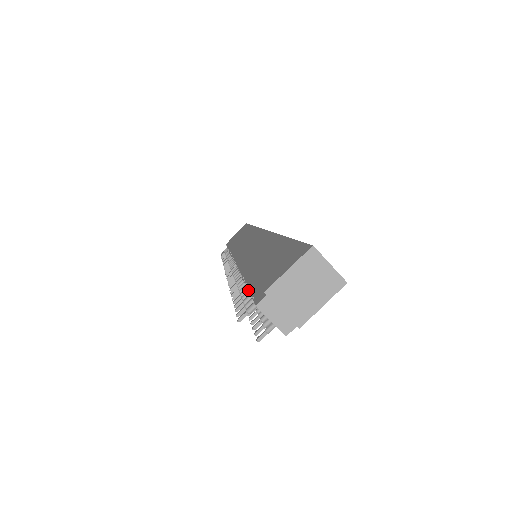
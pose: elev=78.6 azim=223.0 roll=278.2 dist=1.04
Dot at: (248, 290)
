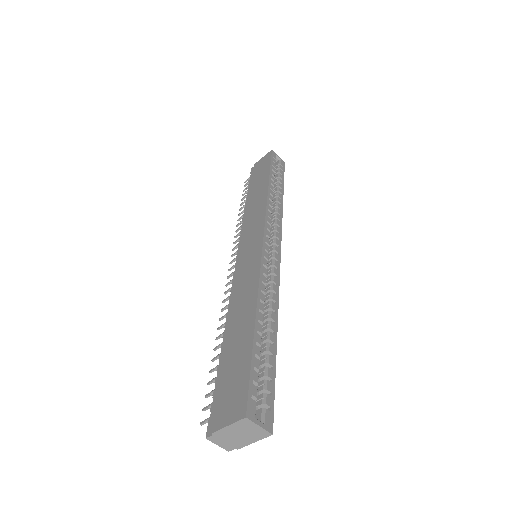
Dot at: occluded
